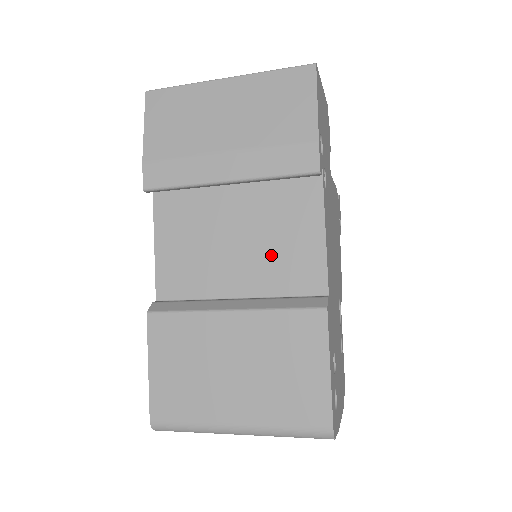
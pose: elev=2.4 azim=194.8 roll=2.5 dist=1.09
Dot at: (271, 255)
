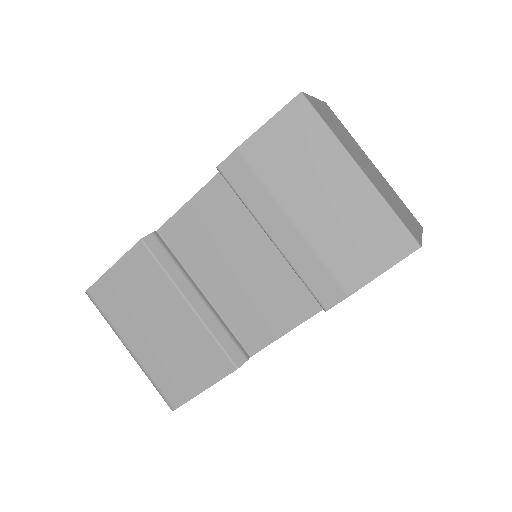
Dot at: (248, 300)
